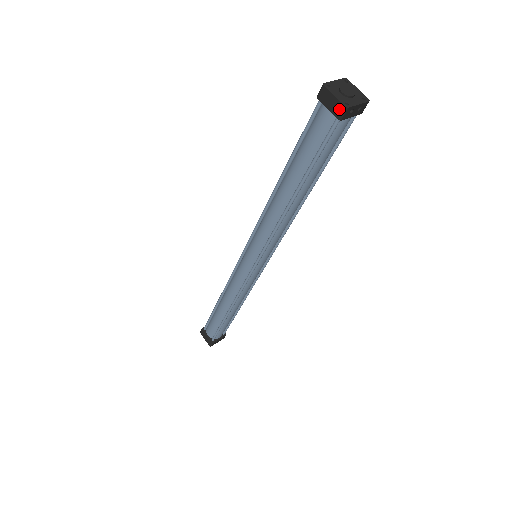
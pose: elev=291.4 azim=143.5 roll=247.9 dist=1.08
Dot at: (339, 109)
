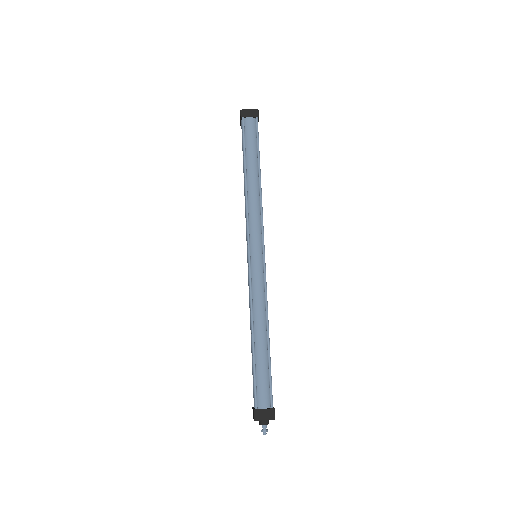
Dot at: (255, 112)
